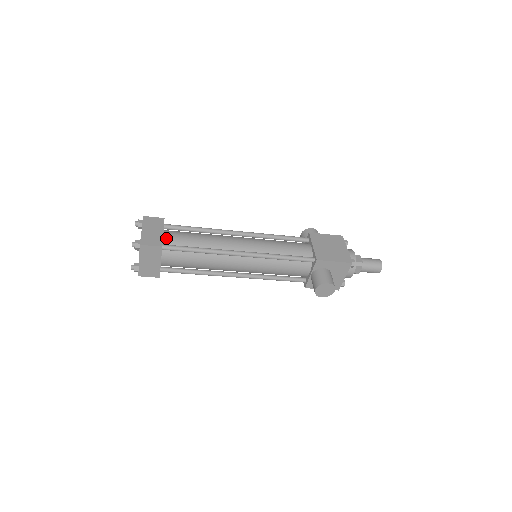
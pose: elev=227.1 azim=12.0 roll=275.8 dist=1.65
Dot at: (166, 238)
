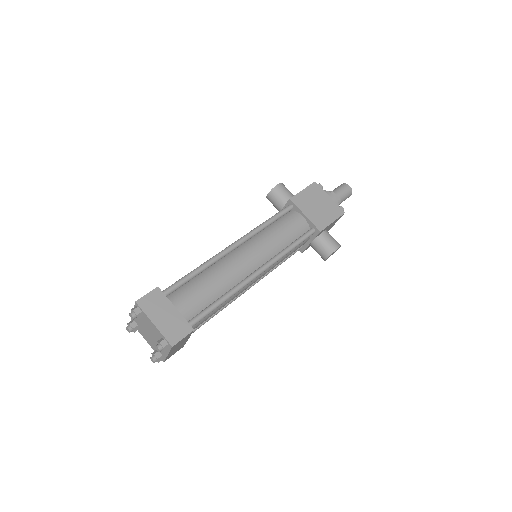
Dot at: (182, 312)
